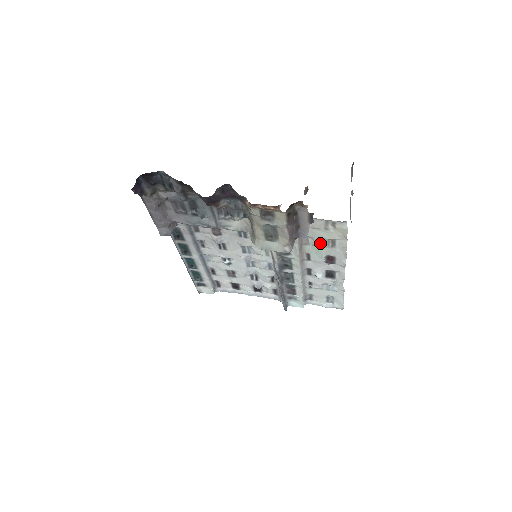
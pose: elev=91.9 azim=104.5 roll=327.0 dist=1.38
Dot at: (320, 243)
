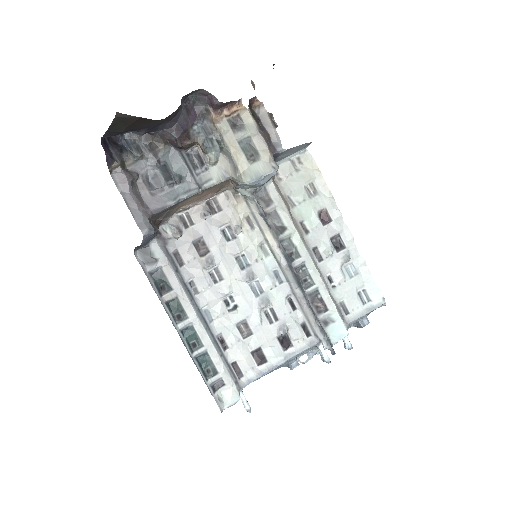
Dot at: (303, 195)
